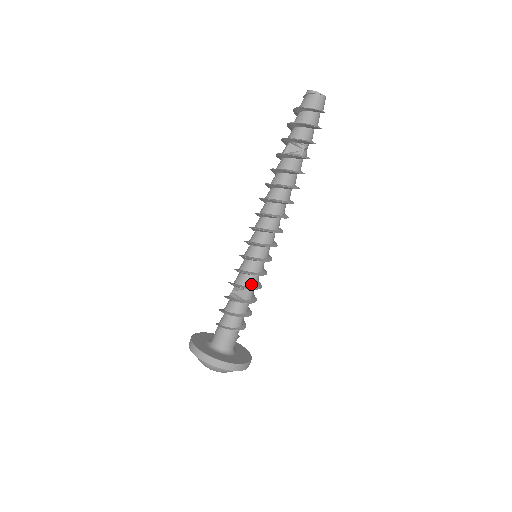
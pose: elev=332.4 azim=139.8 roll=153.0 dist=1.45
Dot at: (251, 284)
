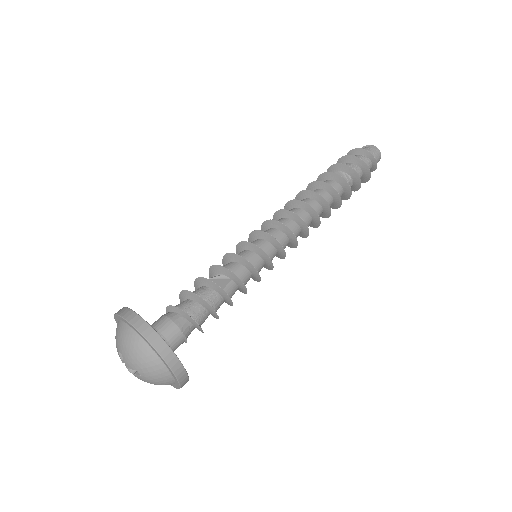
Dot at: (239, 275)
